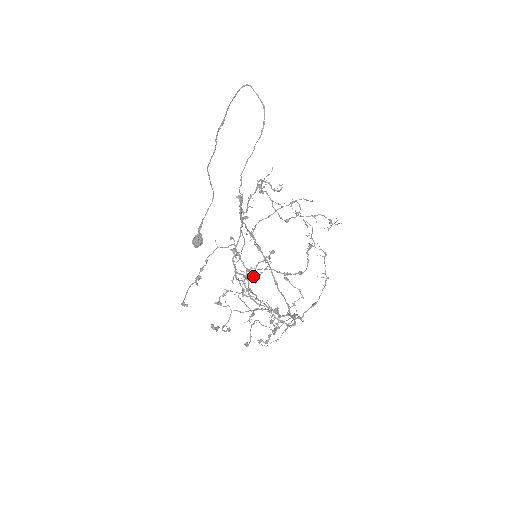
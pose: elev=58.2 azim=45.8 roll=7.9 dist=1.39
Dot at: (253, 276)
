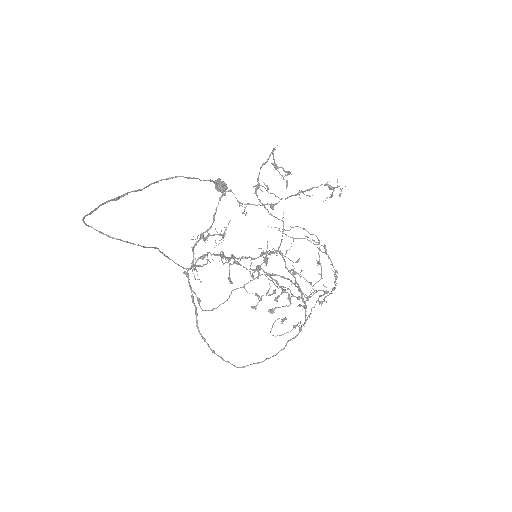
Dot at: occluded
